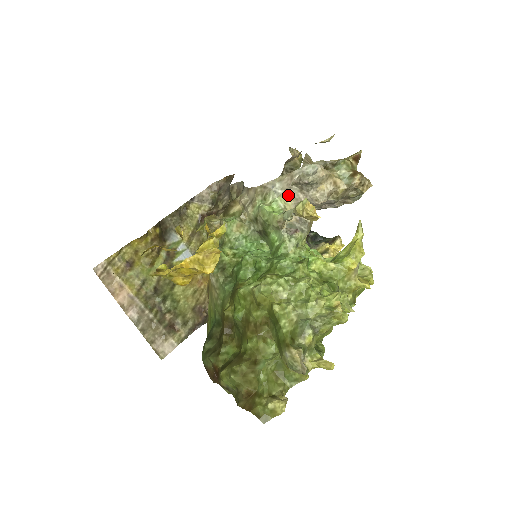
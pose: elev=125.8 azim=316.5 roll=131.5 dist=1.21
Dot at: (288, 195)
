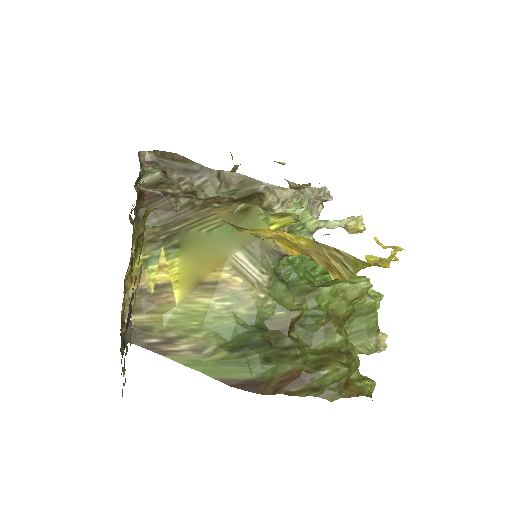
Dot at: (309, 205)
